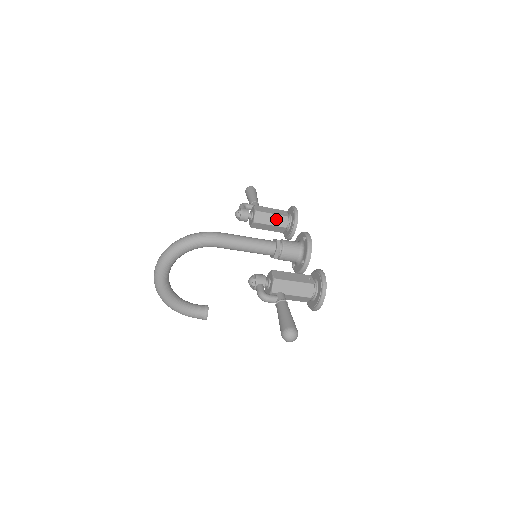
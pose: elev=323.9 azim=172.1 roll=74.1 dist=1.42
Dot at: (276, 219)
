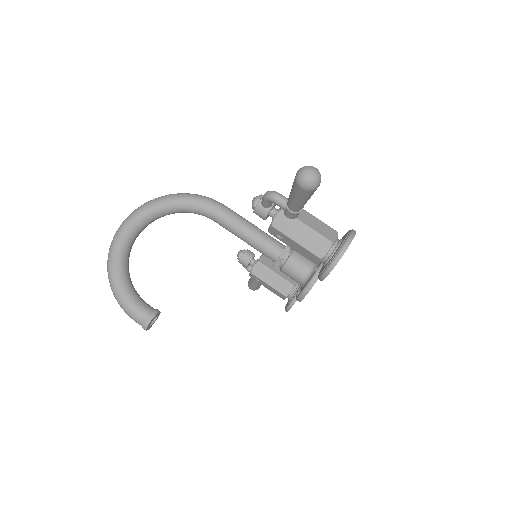
Dot at: occluded
